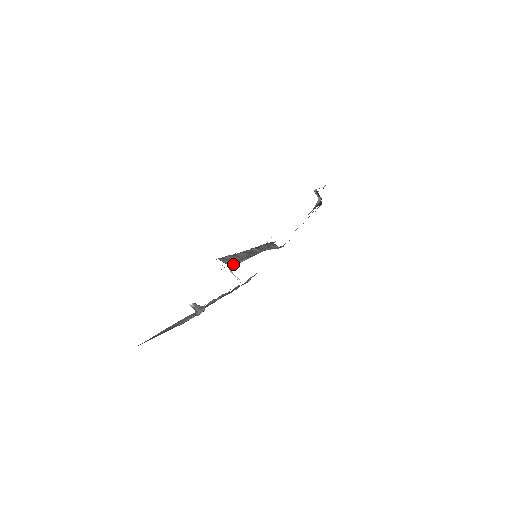
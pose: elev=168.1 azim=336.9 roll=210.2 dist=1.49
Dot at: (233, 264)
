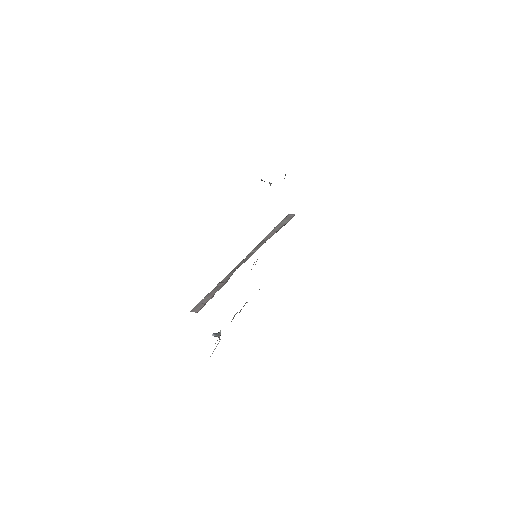
Dot at: occluded
